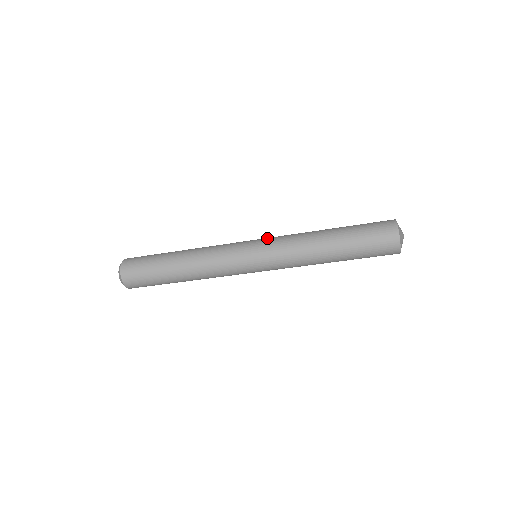
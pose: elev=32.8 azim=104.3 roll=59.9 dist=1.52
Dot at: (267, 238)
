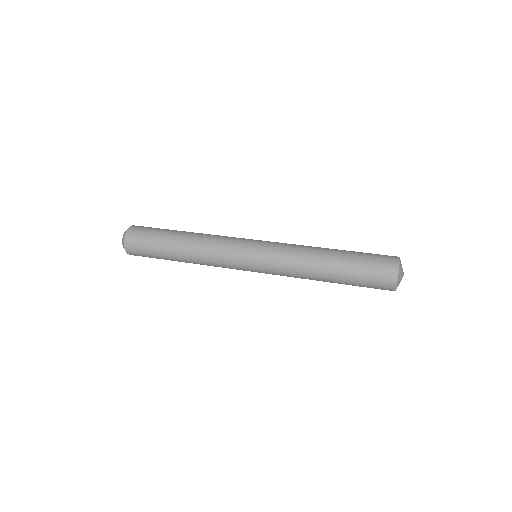
Dot at: (267, 254)
